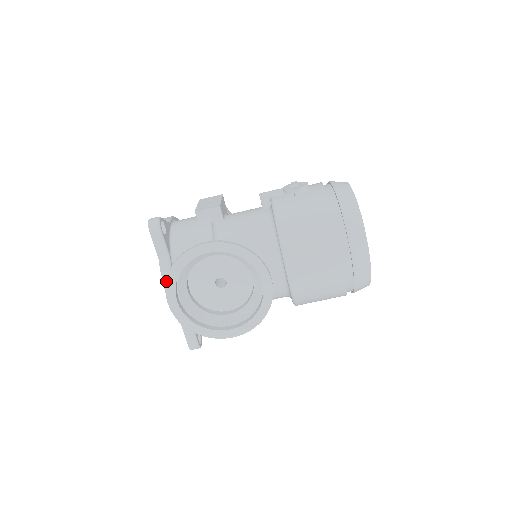
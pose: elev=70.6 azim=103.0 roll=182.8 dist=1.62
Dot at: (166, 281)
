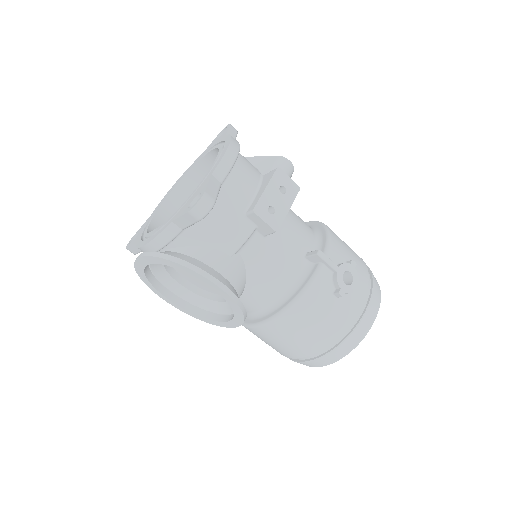
Dot at: (155, 256)
